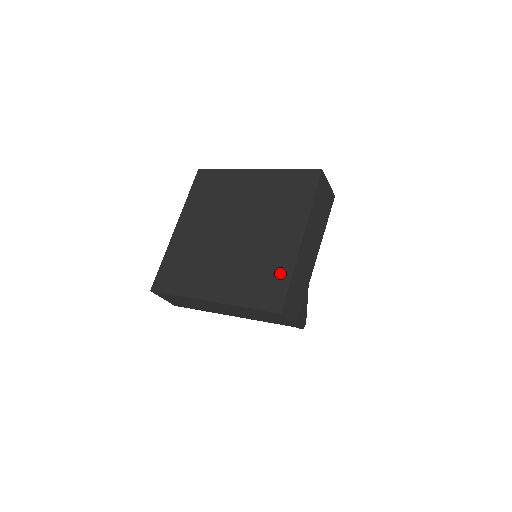
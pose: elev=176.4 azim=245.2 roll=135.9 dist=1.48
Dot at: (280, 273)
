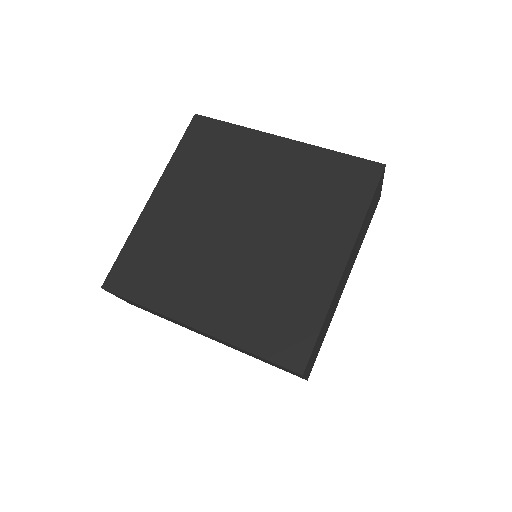
Dot at: (307, 311)
